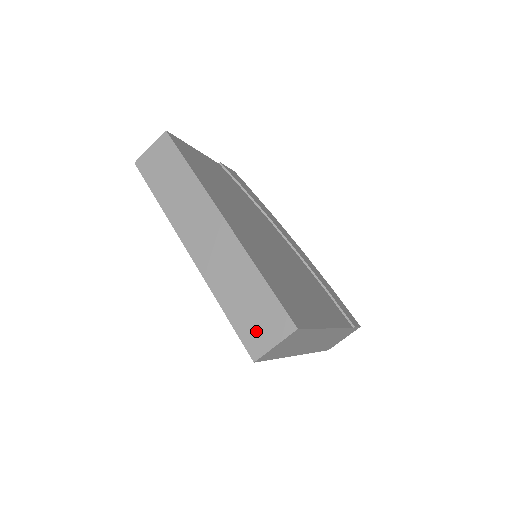
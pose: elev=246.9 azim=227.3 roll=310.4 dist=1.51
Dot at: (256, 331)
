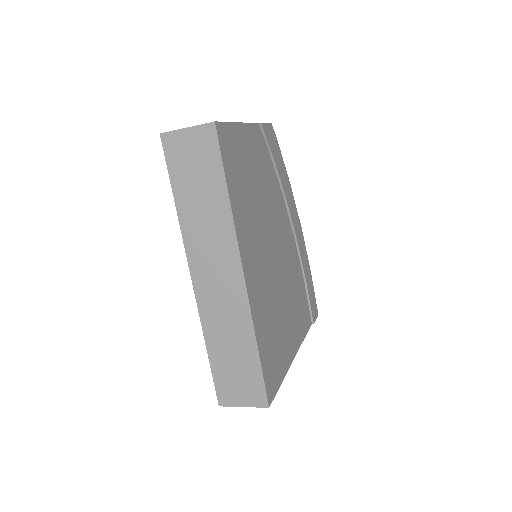
Dot at: (231, 387)
